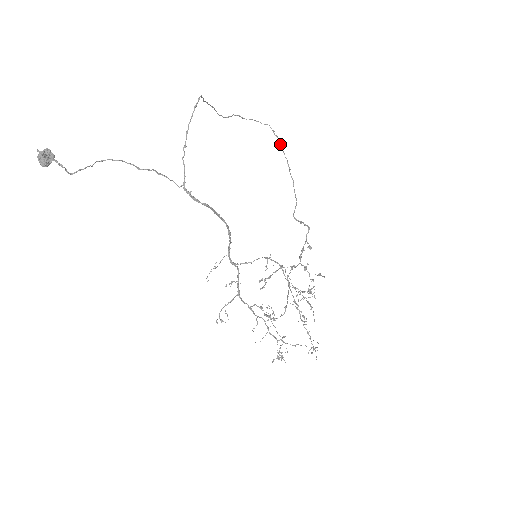
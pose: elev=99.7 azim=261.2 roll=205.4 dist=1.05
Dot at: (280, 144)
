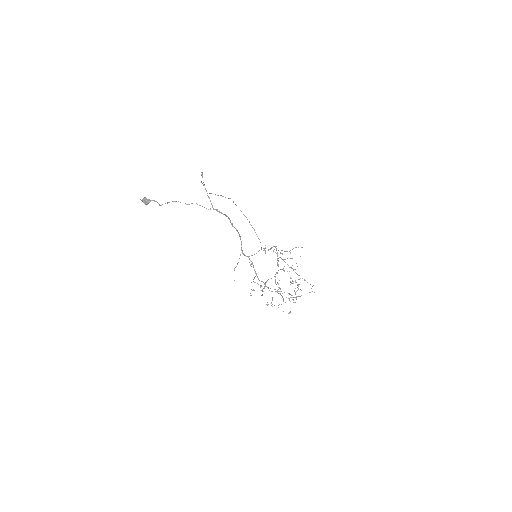
Dot at: occluded
